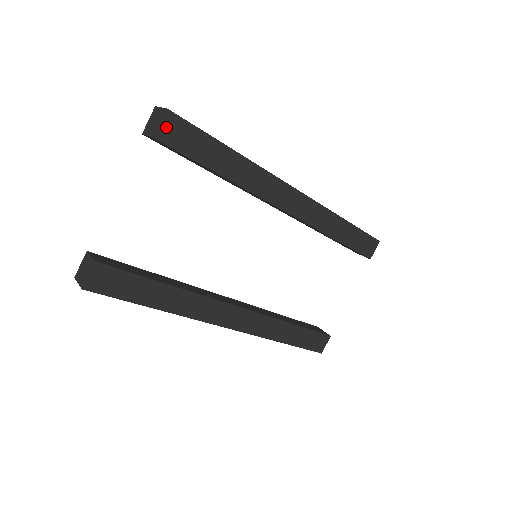
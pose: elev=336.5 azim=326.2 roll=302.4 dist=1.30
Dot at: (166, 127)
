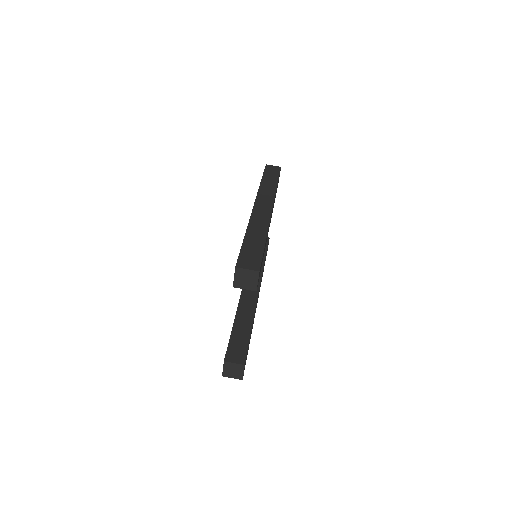
Dot at: (258, 279)
